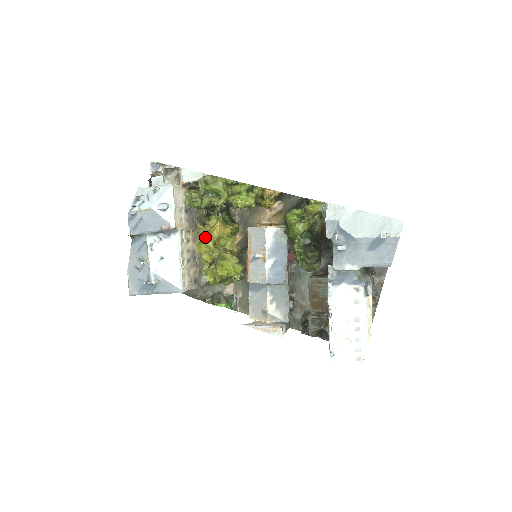
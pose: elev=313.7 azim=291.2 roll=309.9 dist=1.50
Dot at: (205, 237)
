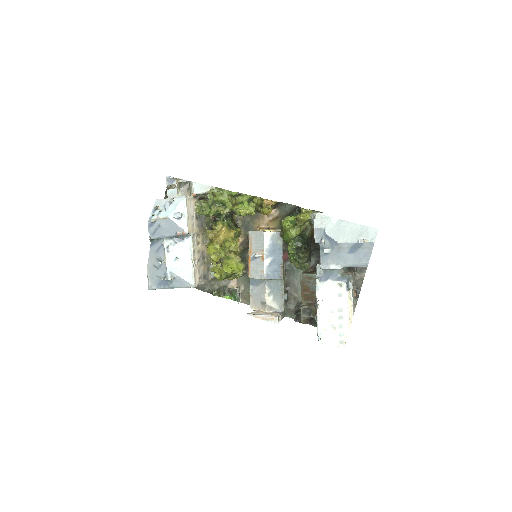
Dot at: (213, 240)
